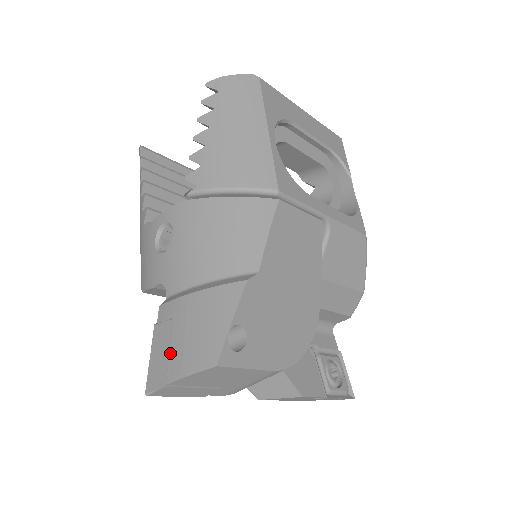
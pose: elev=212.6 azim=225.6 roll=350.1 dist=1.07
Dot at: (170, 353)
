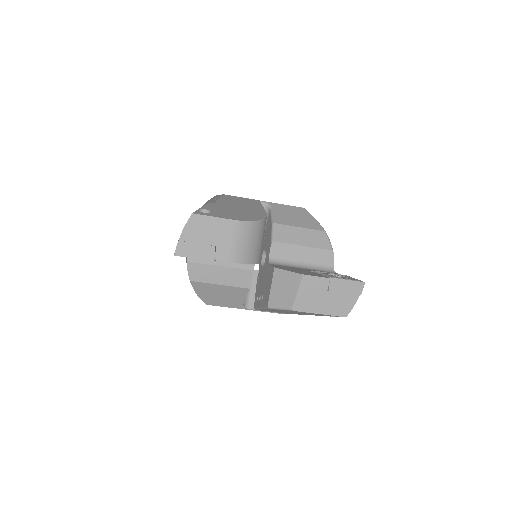
Dot at: occluded
